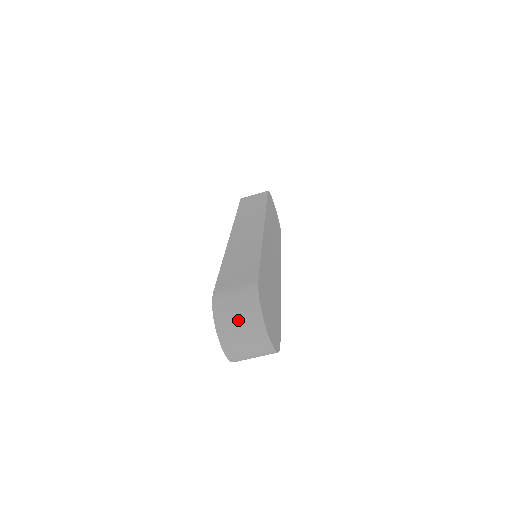
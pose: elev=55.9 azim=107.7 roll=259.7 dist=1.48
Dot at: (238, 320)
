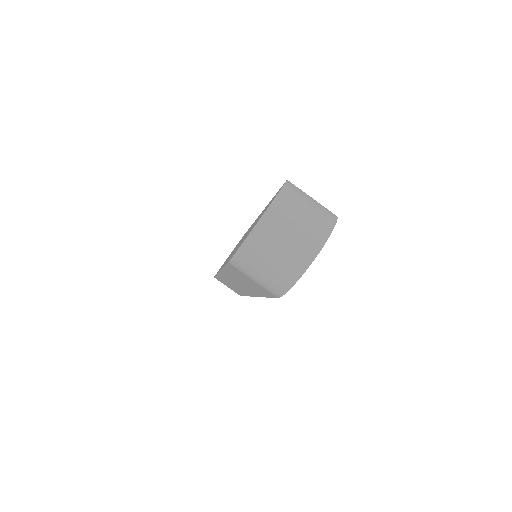
Dot at: (307, 210)
